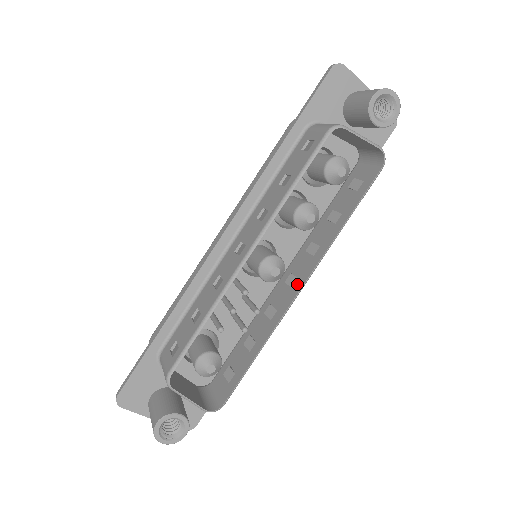
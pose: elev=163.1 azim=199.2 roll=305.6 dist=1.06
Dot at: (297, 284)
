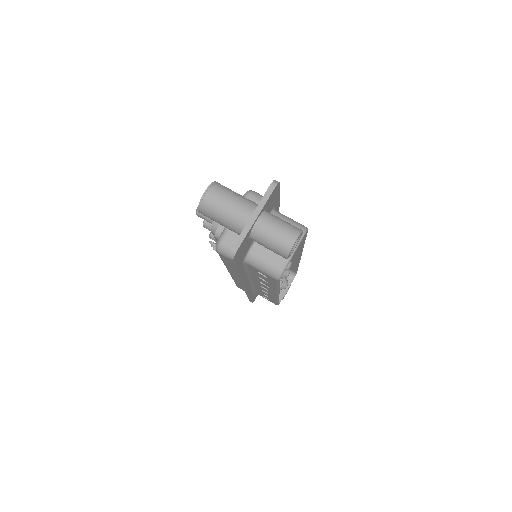
Dot at: (295, 254)
